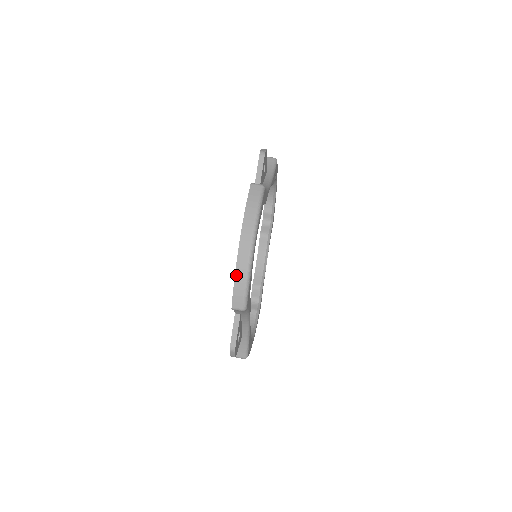
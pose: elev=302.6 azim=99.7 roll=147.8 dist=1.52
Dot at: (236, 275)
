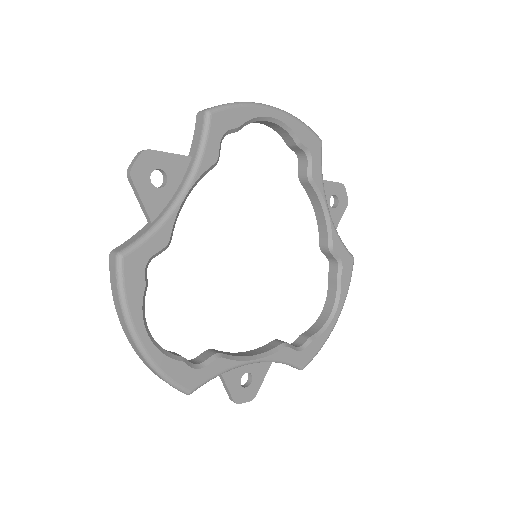
Dot at: occluded
